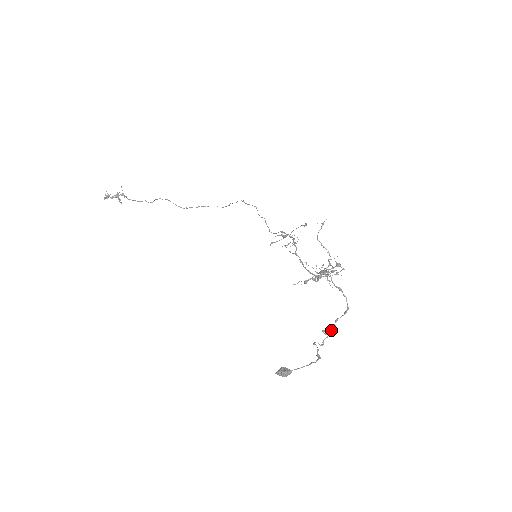
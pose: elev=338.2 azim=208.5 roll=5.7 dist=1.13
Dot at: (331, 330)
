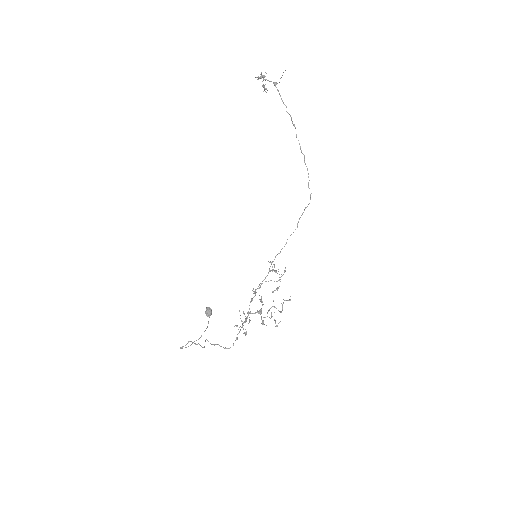
Dot at: (204, 347)
